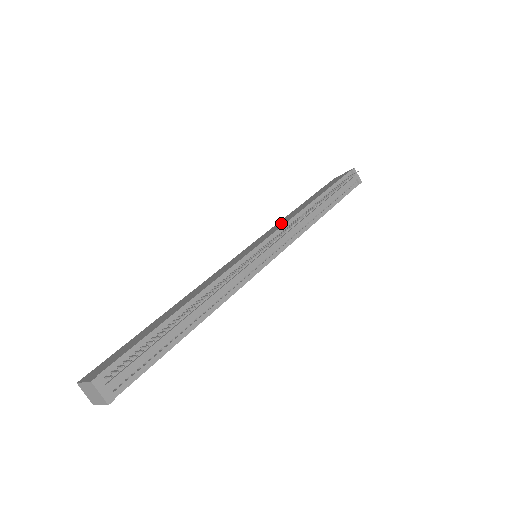
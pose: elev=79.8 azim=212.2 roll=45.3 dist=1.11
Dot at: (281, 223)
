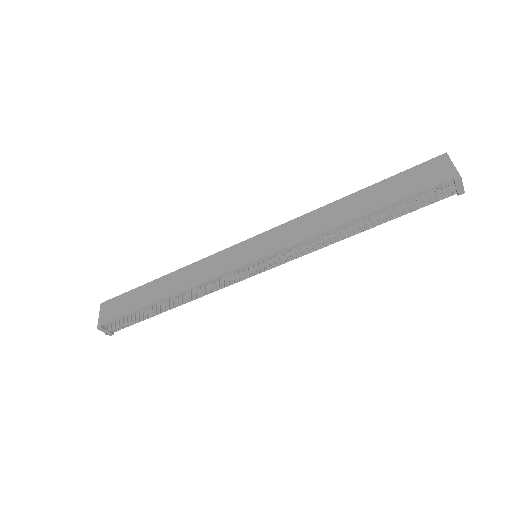
Dot at: (301, 229)
